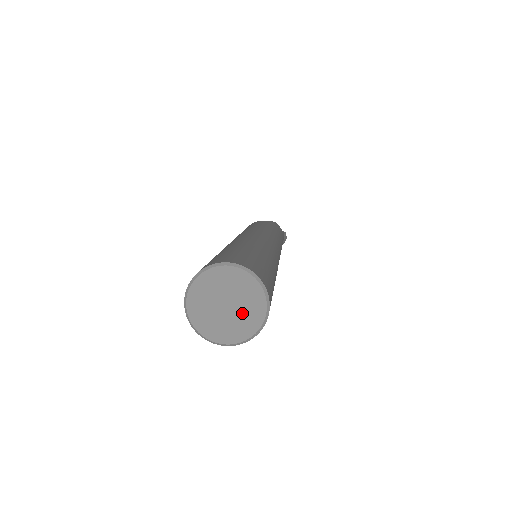
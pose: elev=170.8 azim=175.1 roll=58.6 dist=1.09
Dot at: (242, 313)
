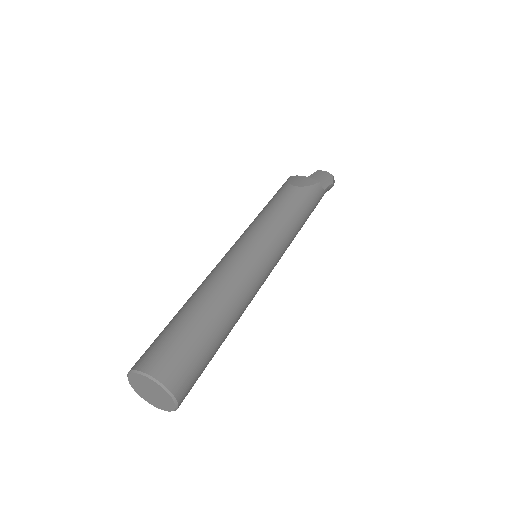
Dot at: (160, 401)
